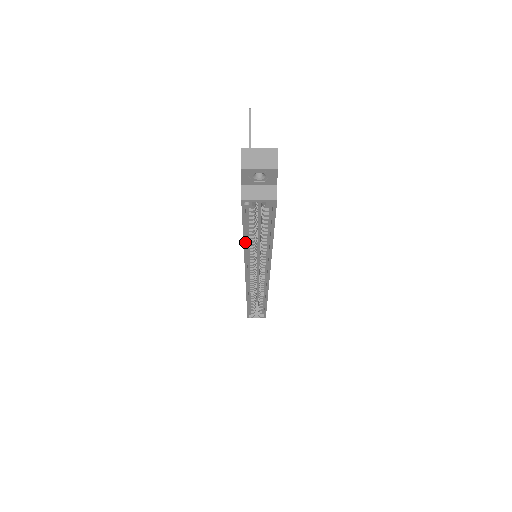
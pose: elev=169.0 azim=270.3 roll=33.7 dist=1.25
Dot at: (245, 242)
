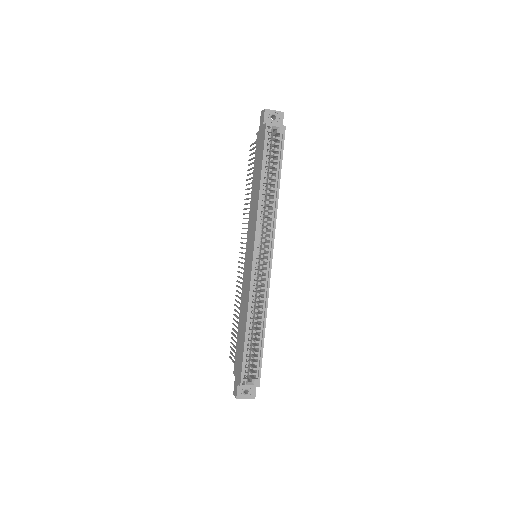
Dot at: (261, 183)
